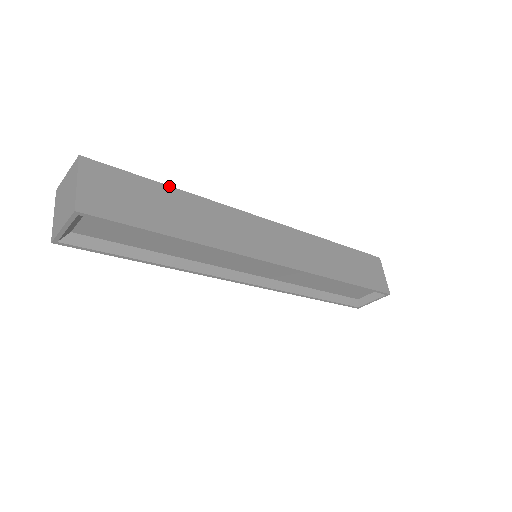
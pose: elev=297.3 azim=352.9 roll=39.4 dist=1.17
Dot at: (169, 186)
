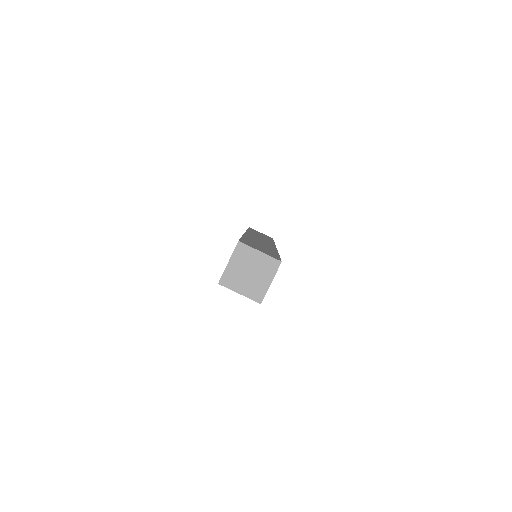
Dot at: occluded
